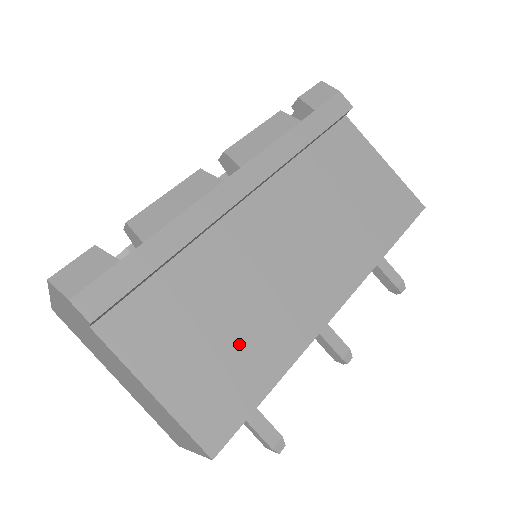
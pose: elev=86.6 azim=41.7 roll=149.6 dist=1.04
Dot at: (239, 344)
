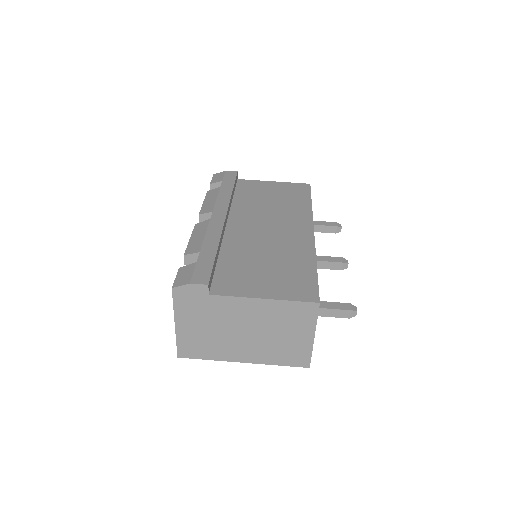
Dot at: (283, 264)
